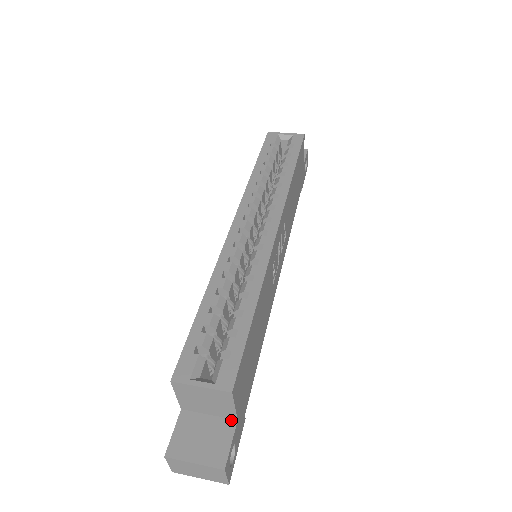
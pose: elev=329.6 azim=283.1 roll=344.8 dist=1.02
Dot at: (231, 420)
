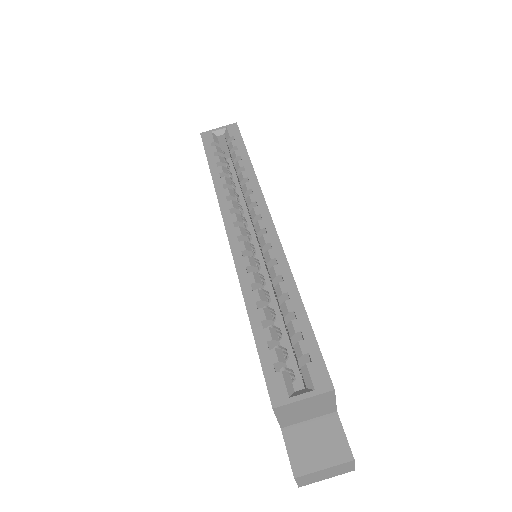
Dot at: (331, 414)
